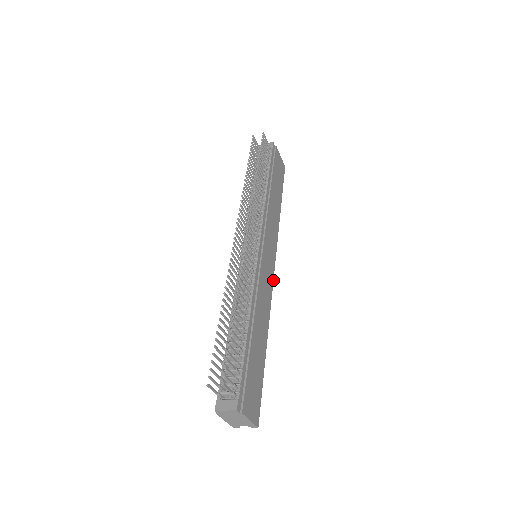
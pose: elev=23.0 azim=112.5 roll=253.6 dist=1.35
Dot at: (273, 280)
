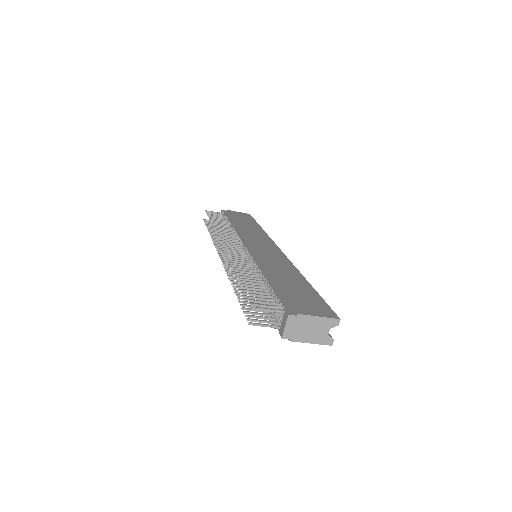
Dot at: (284, 254)
